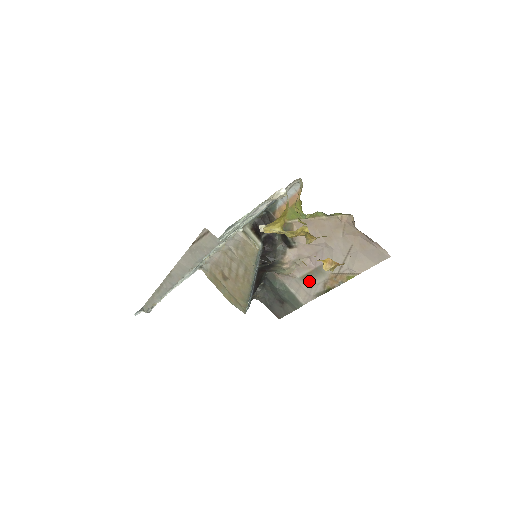
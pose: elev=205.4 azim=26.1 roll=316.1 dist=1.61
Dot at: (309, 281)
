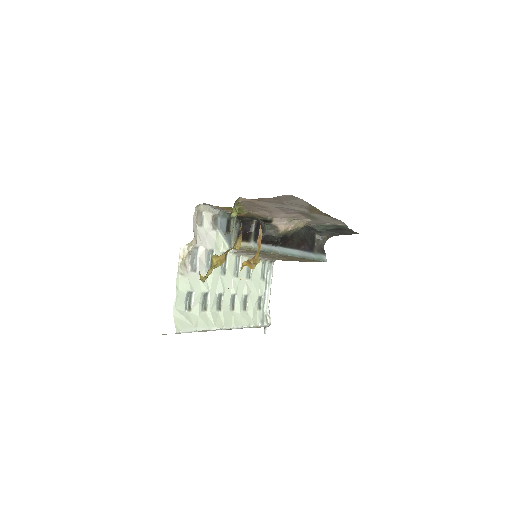
Dot at: (317, 218)
